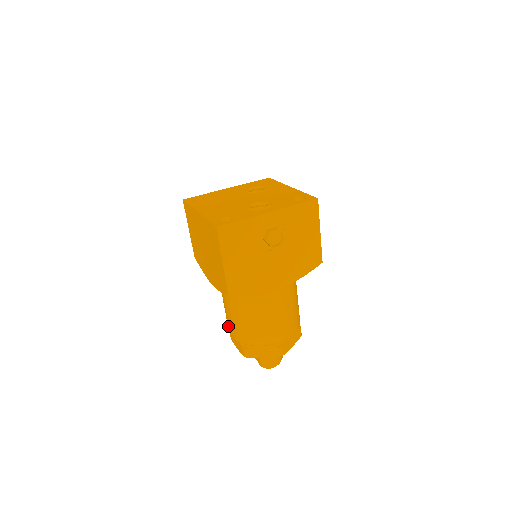
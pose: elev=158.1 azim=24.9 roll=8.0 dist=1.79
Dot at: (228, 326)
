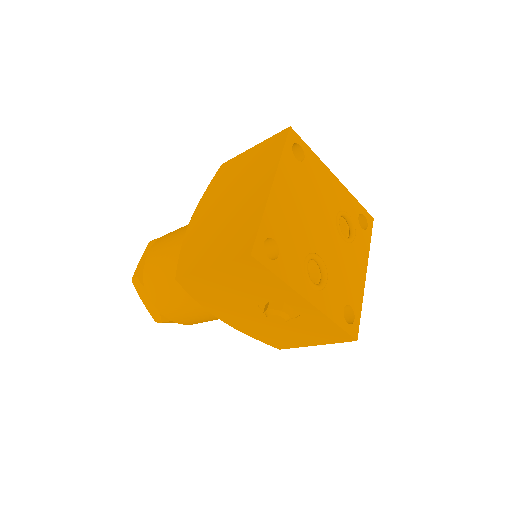
Dot at: (157, 244)
